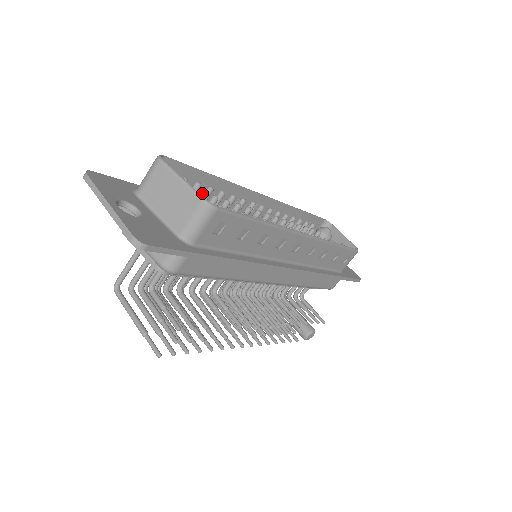
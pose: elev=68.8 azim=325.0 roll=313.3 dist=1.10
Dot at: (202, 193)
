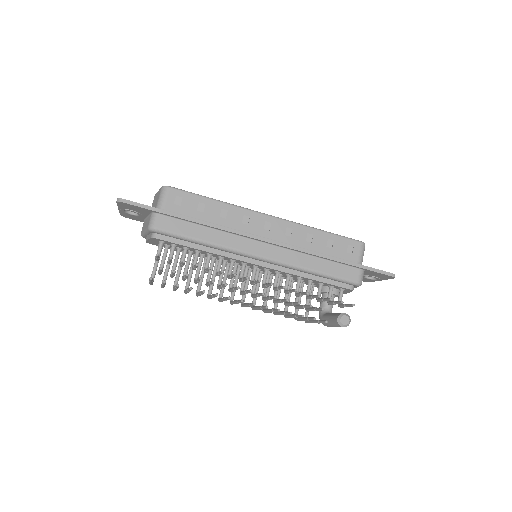
Dot at: occluded
